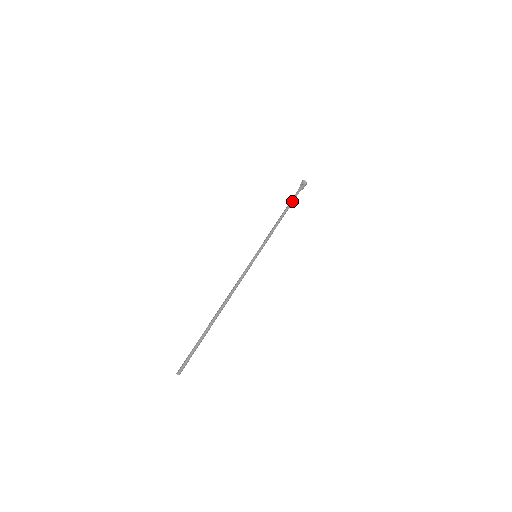
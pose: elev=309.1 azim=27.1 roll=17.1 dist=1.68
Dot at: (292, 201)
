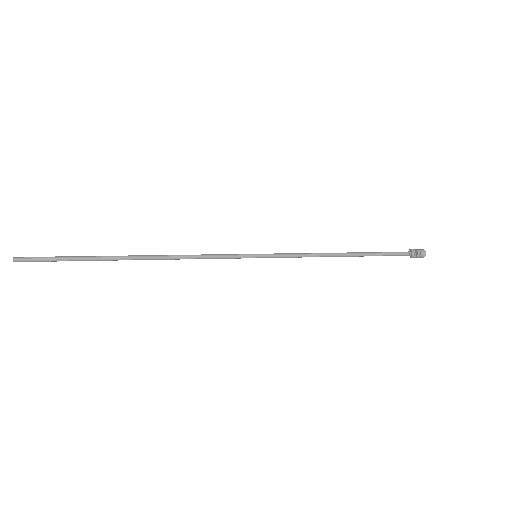
Dot at: (377, 252)
